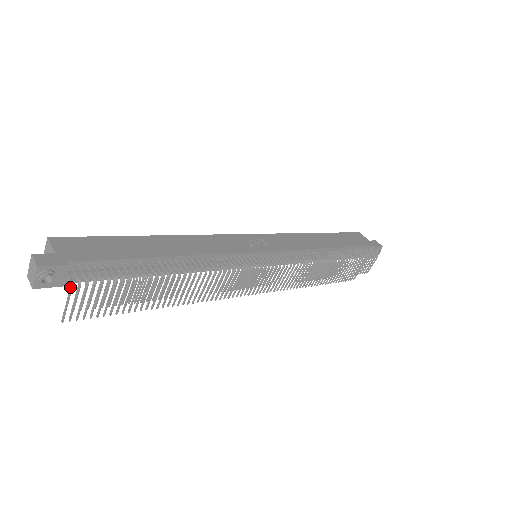
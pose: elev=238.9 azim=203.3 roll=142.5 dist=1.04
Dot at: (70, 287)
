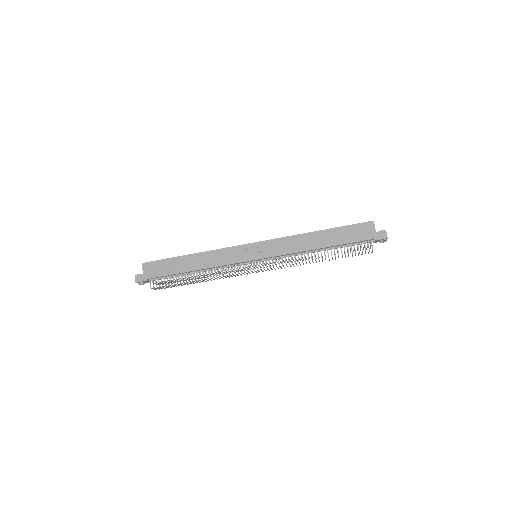
Dot at: occluded
